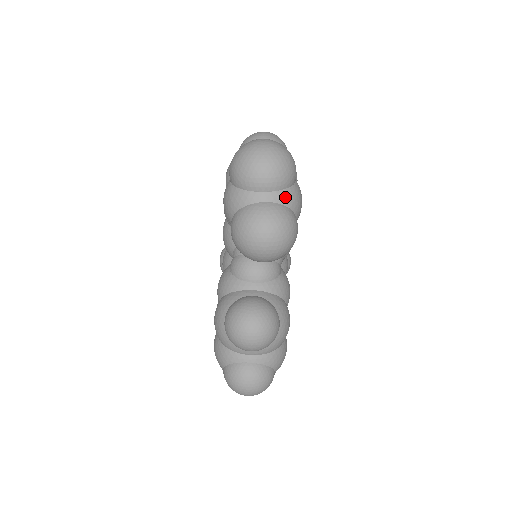
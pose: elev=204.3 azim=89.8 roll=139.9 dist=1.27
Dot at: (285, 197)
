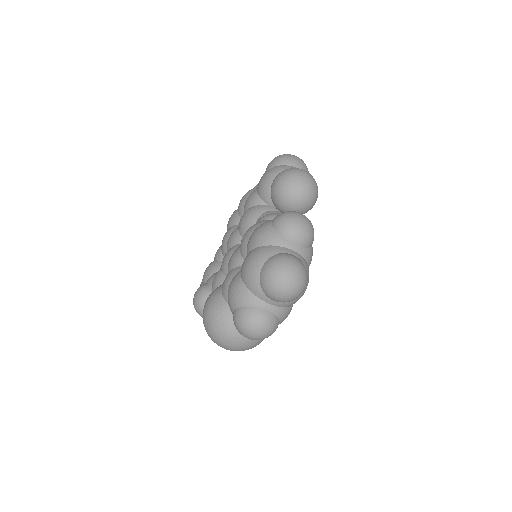
Dot at: occluded
